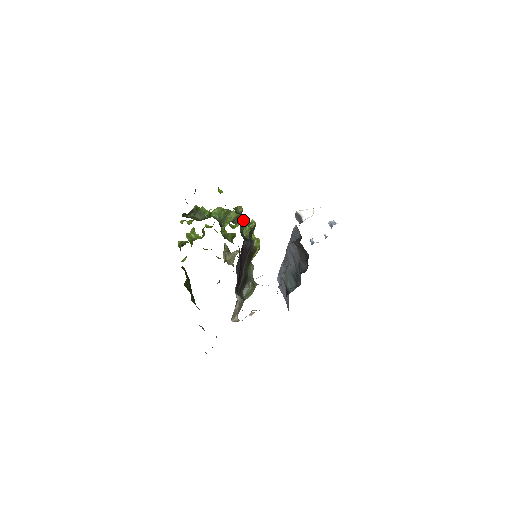
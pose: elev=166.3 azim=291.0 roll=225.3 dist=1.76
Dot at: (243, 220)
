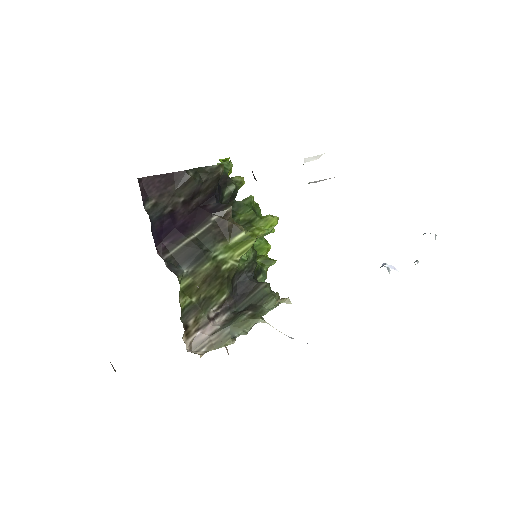
Dot at: (232, 186)
